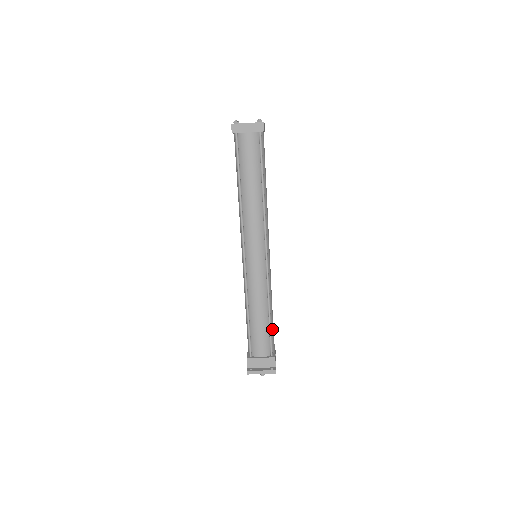
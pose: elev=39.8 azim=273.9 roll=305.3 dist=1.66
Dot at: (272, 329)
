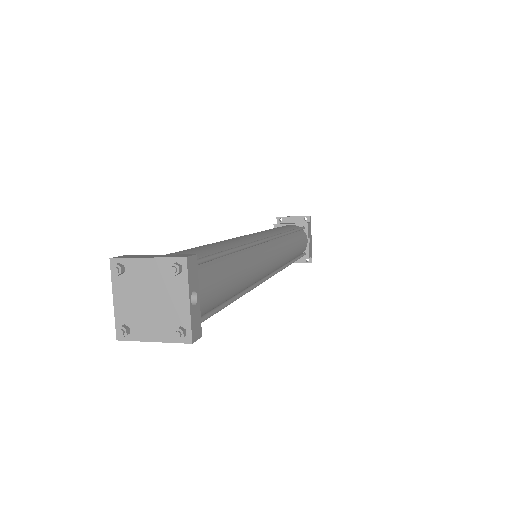
Dot at: (300, 250)
